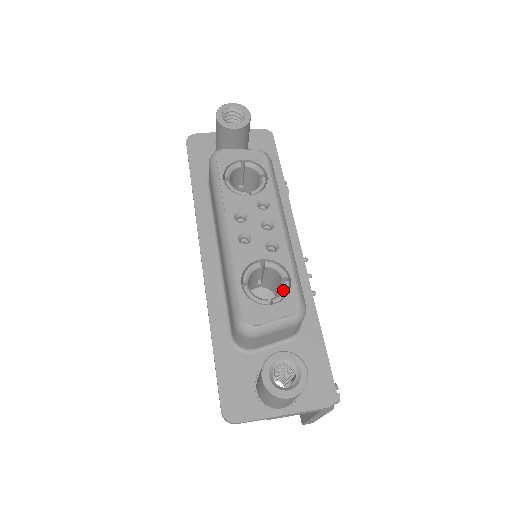
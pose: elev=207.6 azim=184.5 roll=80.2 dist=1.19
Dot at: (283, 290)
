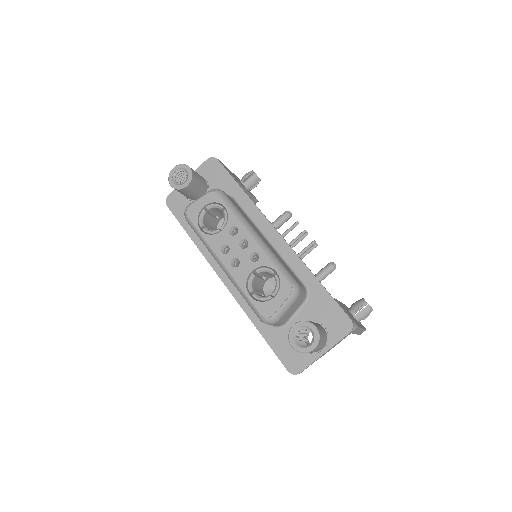
Dot at: (276, 283)
